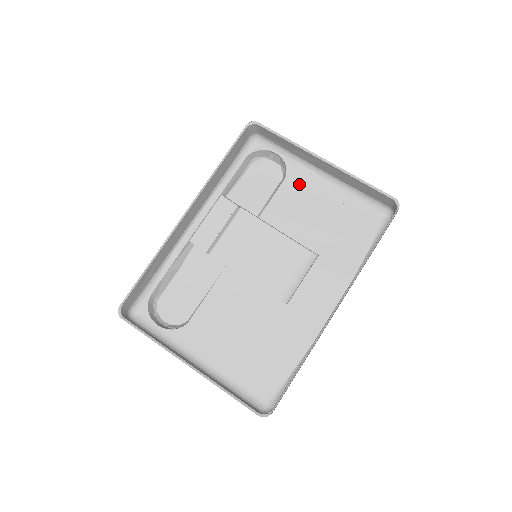
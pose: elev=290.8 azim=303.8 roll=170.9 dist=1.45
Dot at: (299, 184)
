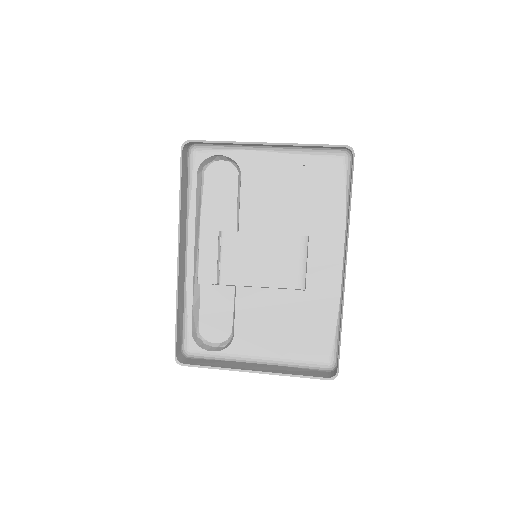
Dot at: (255, 169)
